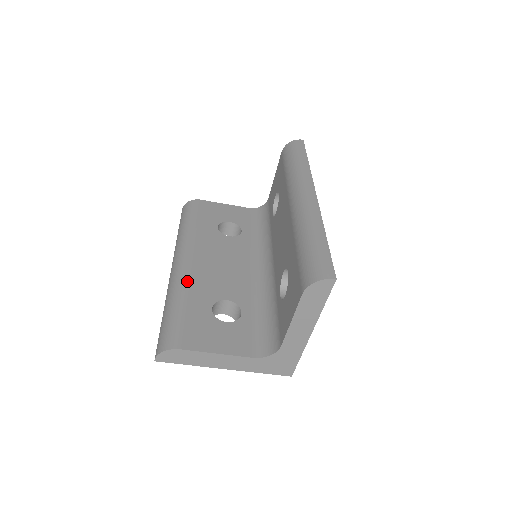
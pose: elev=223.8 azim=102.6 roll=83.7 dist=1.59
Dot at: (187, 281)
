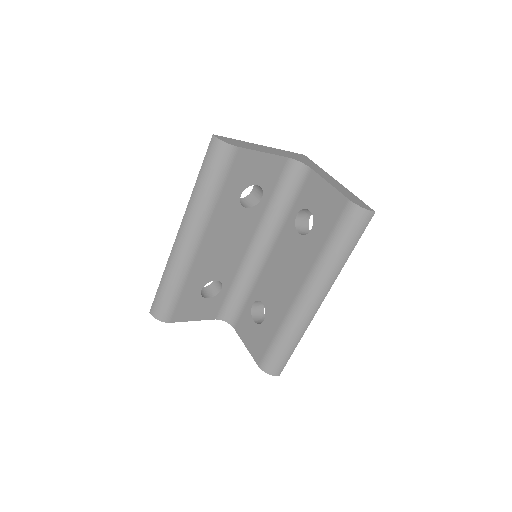
Dot at: (190, 268)
